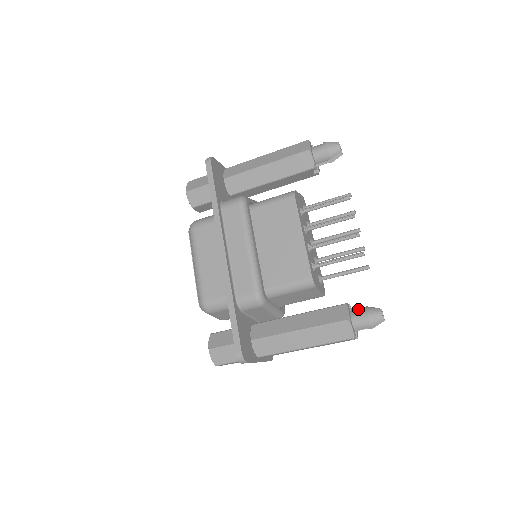
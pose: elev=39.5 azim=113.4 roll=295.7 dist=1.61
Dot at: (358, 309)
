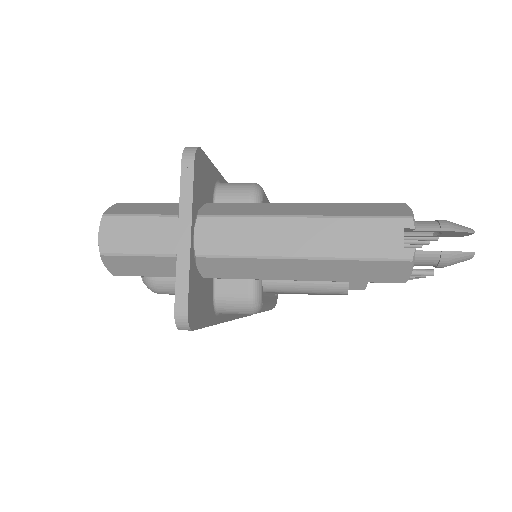
Dot at: occluded
